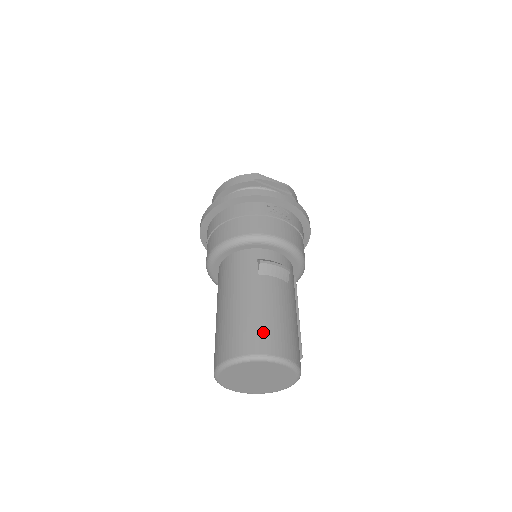
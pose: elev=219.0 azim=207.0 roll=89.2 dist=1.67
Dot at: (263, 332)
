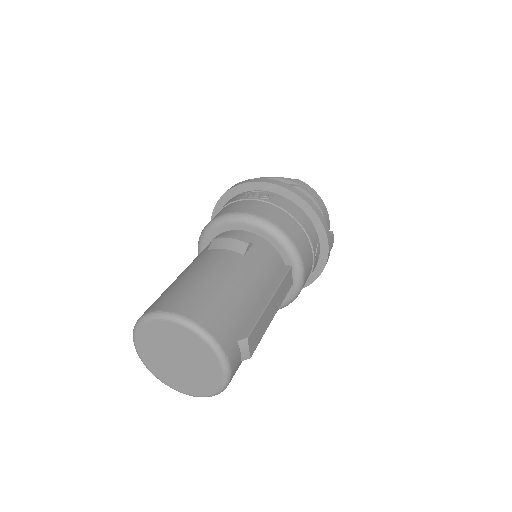
Dot at: (170, 293)
